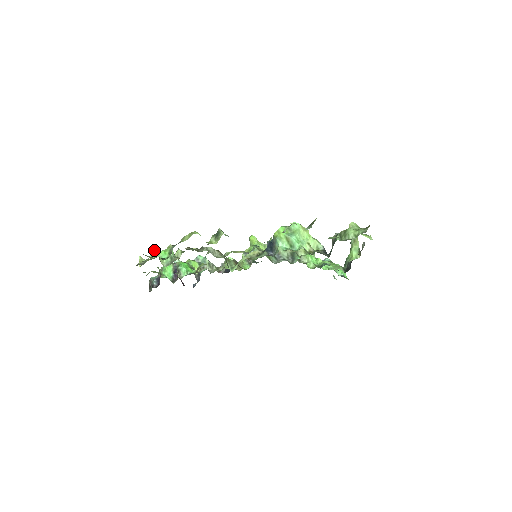
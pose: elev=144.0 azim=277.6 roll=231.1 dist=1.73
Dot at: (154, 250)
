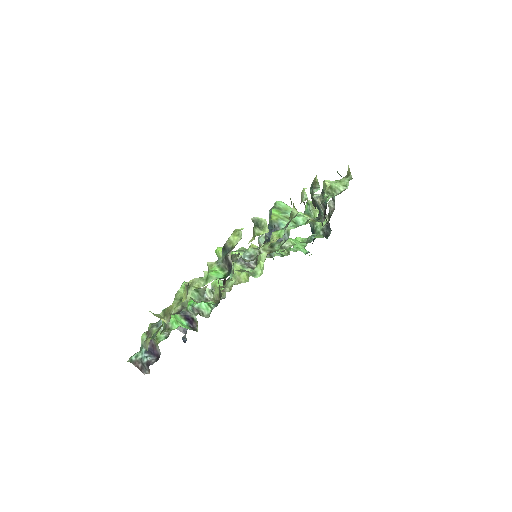
Dot at: (185, 283)
